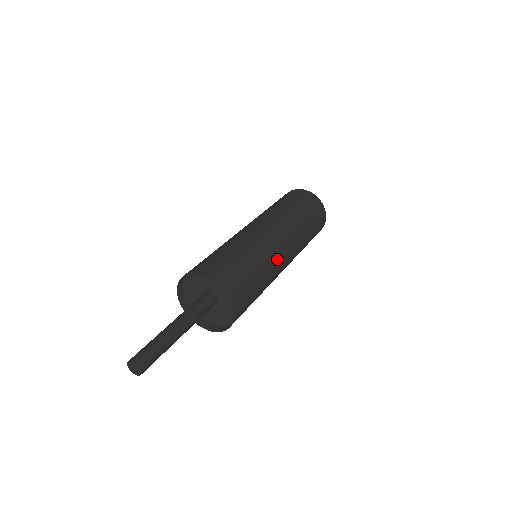
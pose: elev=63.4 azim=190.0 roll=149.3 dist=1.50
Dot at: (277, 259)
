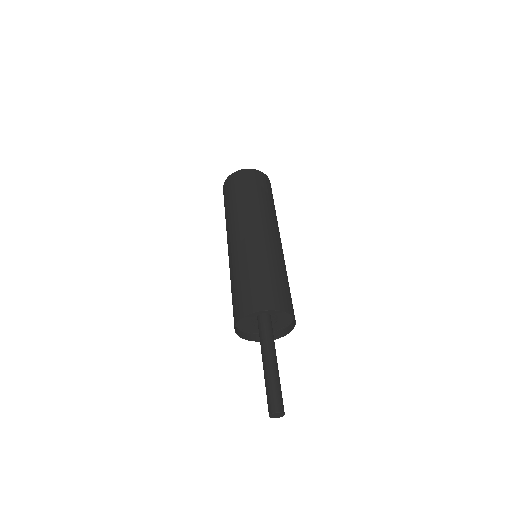
Dot at: occluded
